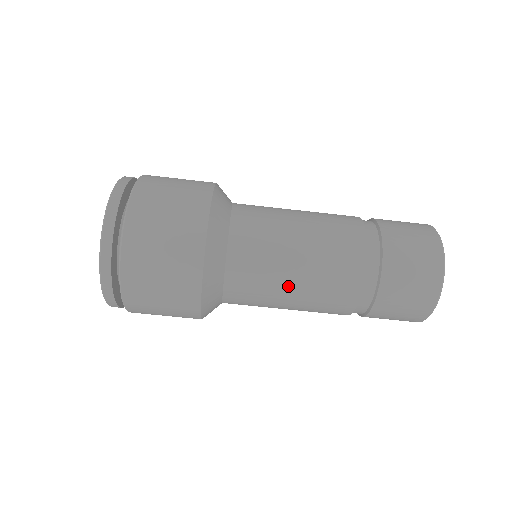
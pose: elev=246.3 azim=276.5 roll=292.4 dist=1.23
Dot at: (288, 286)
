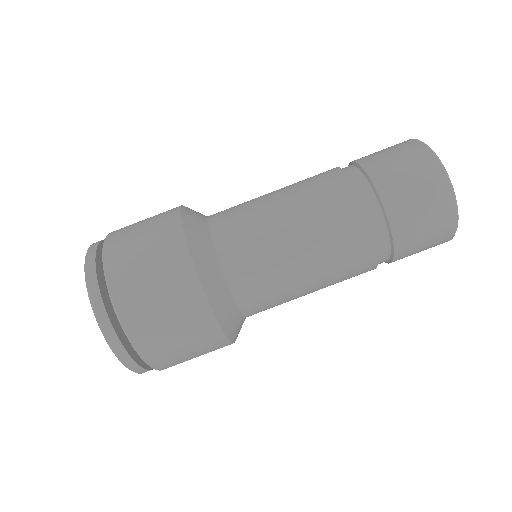
Dot at: (294, 256)
